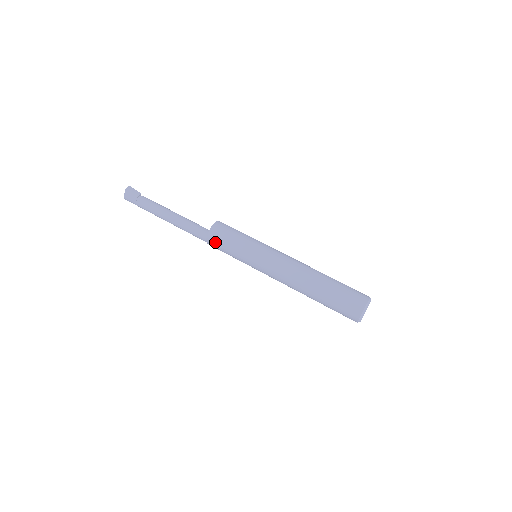
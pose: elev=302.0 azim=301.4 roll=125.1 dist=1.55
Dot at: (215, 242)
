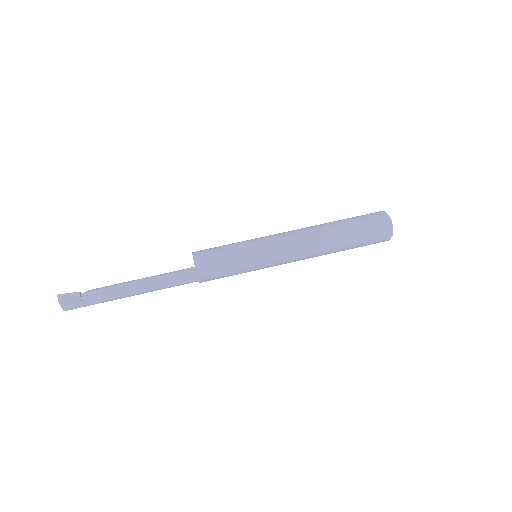
Dot at: (210, 277)
